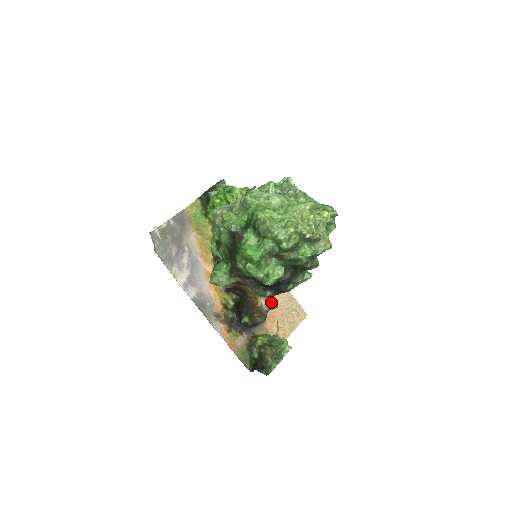
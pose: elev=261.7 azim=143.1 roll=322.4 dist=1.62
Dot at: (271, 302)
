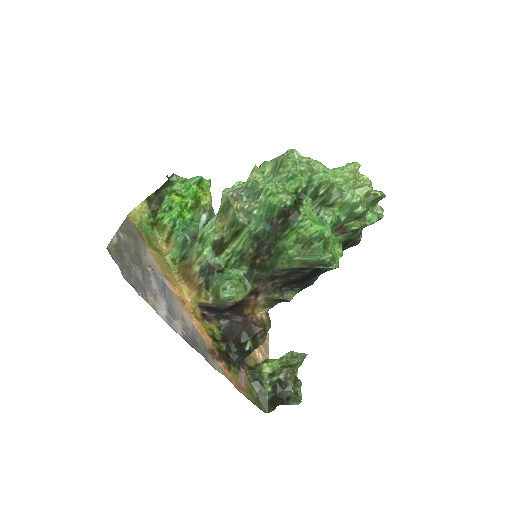
Dot at: occluded
